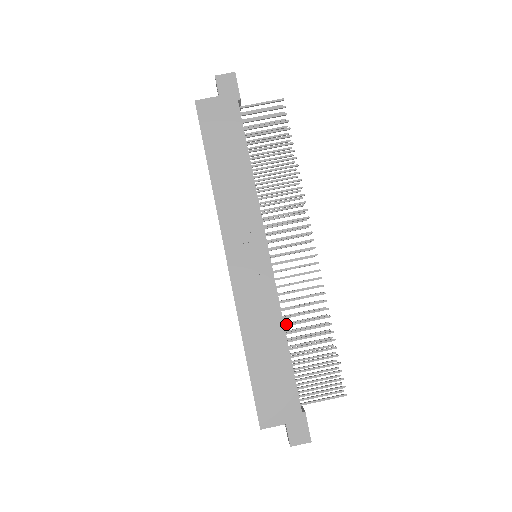
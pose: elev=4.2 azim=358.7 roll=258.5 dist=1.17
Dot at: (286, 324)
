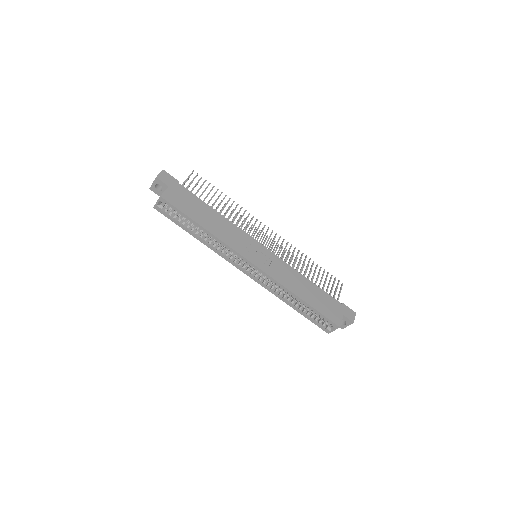
Dot at: occluded
